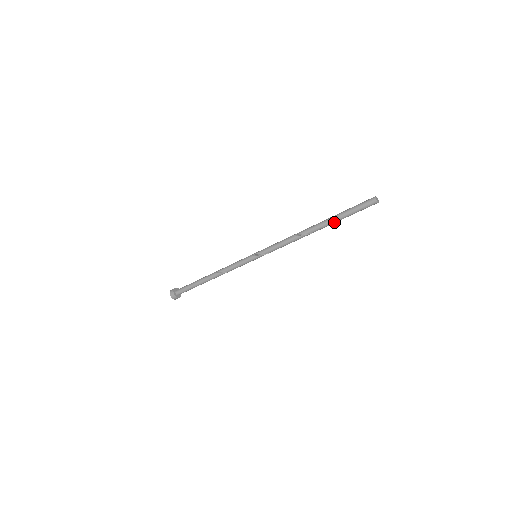
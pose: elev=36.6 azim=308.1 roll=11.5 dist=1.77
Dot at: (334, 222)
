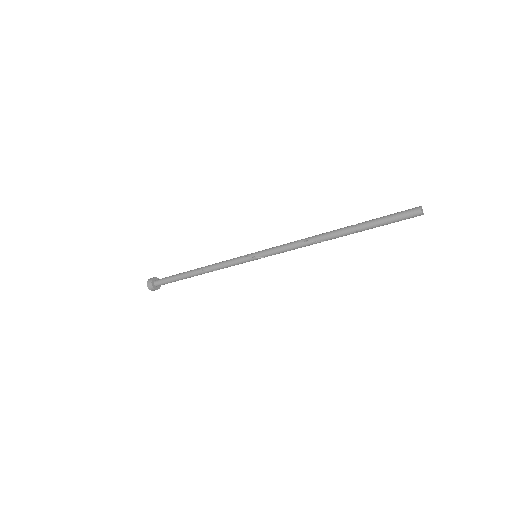
Dot at: occluded
